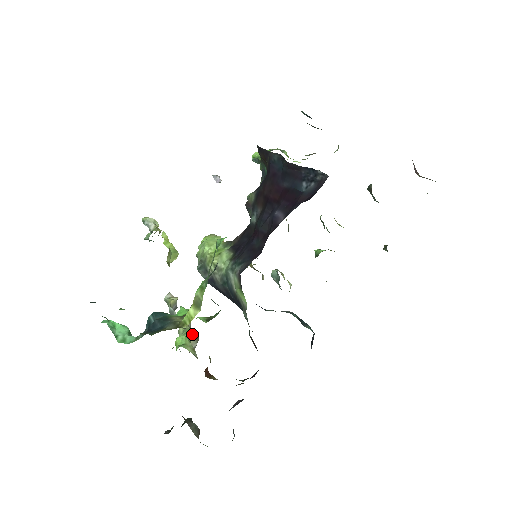
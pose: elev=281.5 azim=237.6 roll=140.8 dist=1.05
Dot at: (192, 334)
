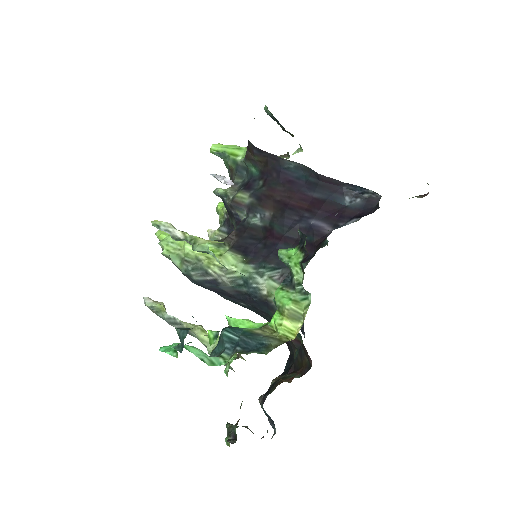
Dot at: occluded
